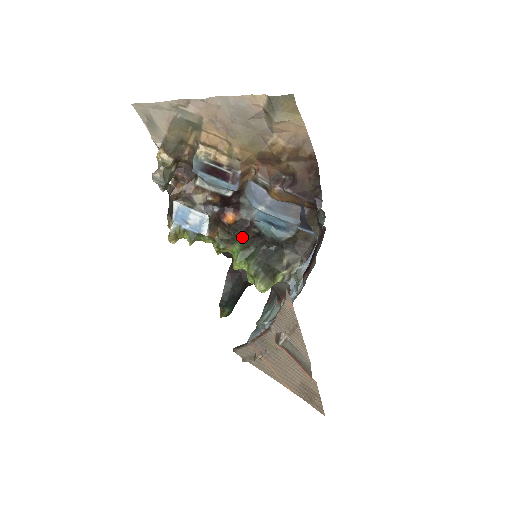
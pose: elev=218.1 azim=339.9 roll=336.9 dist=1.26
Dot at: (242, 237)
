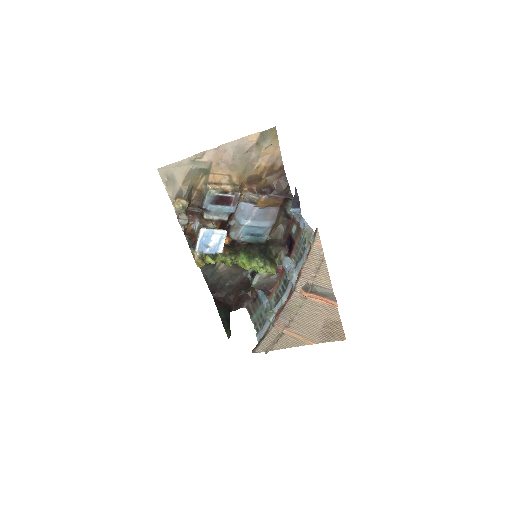
Dot at: (239, 250)
